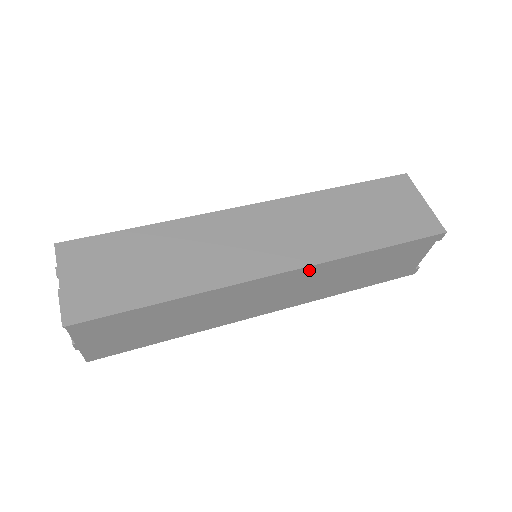
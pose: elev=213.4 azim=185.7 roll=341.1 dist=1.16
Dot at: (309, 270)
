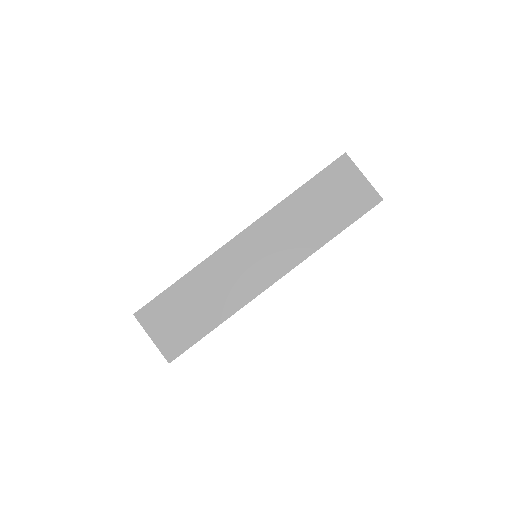
Dot at: occluded
